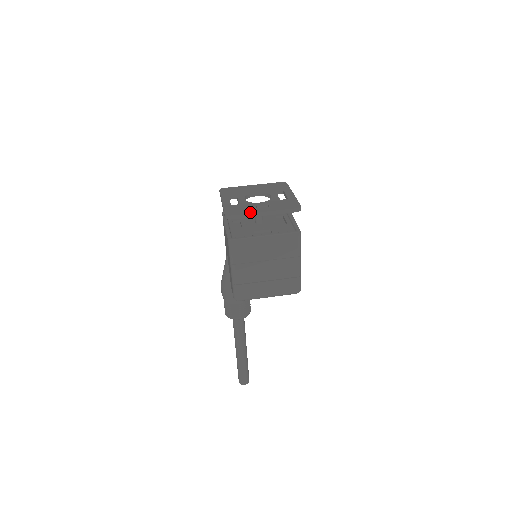
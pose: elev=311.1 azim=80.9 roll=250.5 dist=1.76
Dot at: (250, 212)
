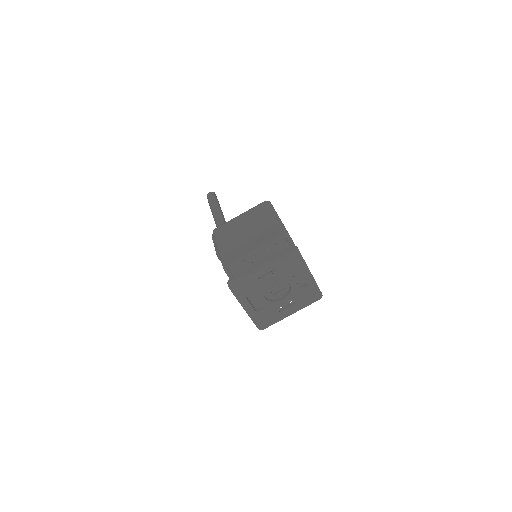
Dot at: (280, 320)
